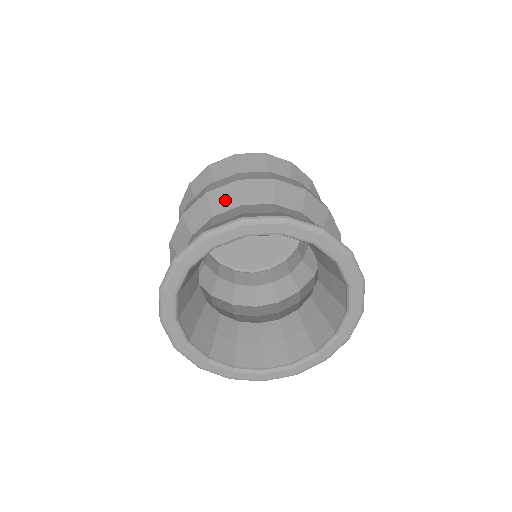
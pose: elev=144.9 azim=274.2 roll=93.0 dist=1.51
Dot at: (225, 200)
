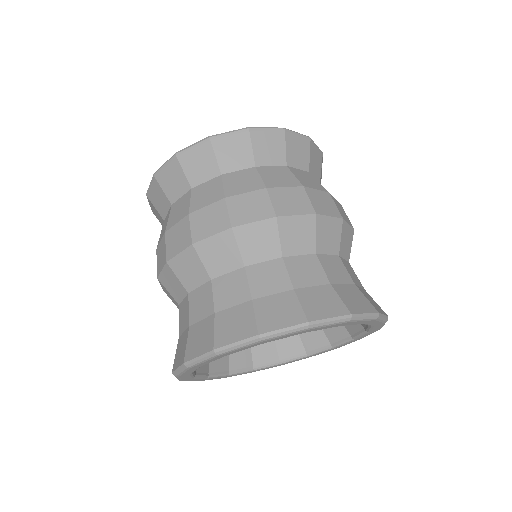
Dot at: (259, 245)
